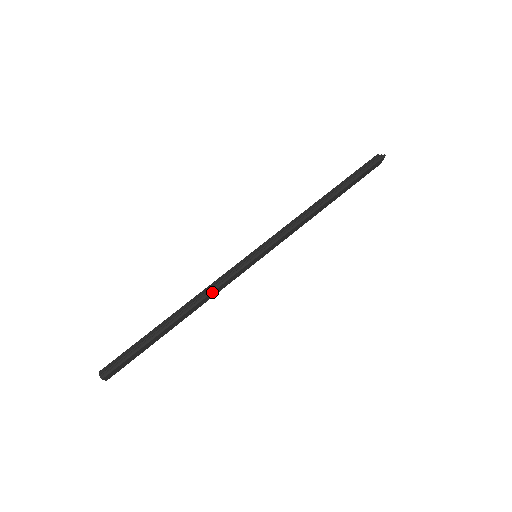
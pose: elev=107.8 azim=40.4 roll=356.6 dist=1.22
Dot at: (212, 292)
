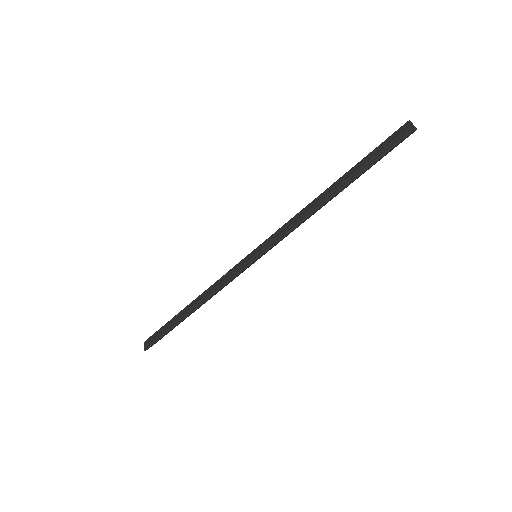
Dot at: (215, 293)
